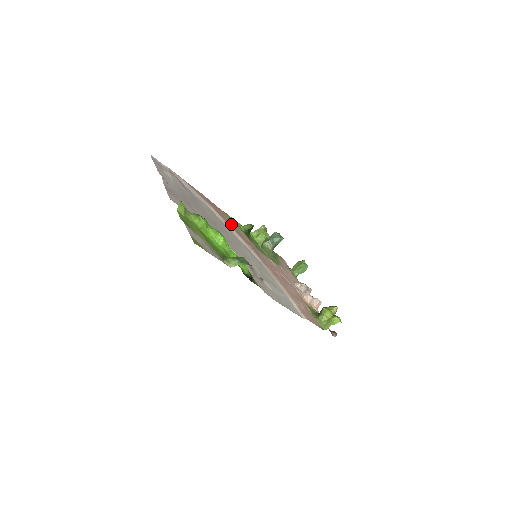
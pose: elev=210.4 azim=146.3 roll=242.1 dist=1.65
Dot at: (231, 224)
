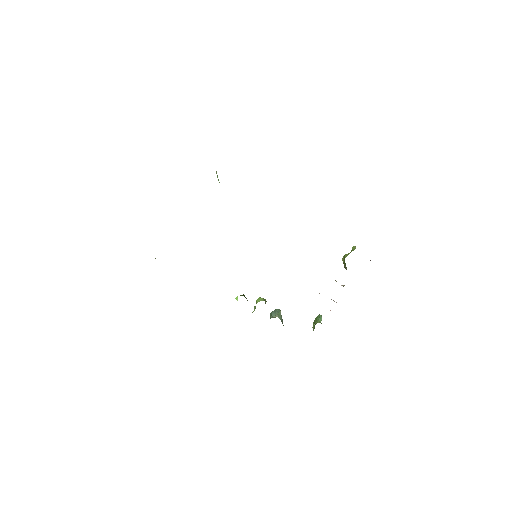
Dot at: occluded
